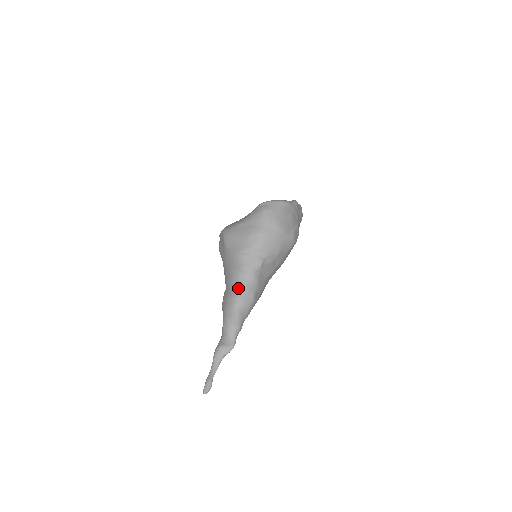
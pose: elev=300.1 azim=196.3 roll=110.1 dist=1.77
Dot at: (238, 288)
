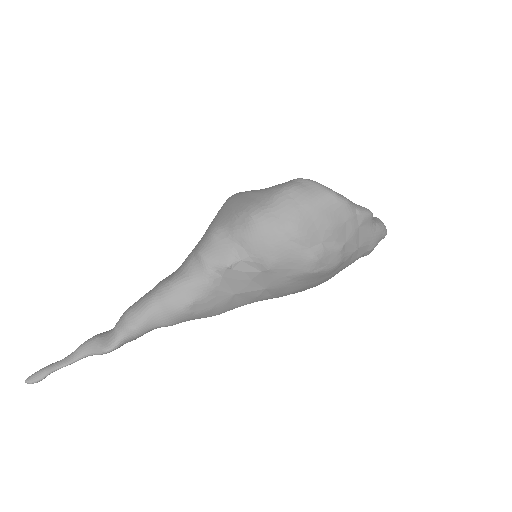
Dot at: (176, 276)
